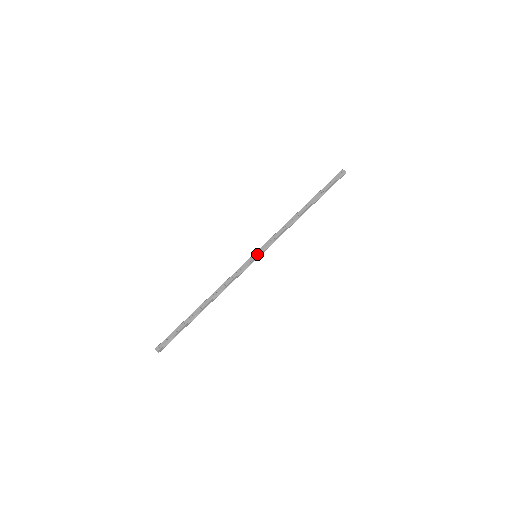
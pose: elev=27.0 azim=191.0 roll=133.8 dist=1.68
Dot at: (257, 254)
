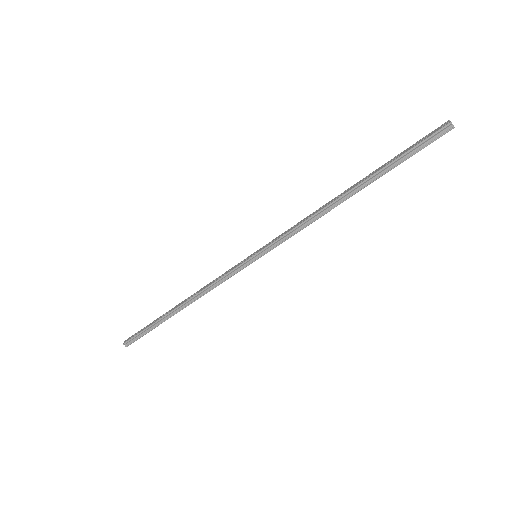
Dot at: (256, 252)
